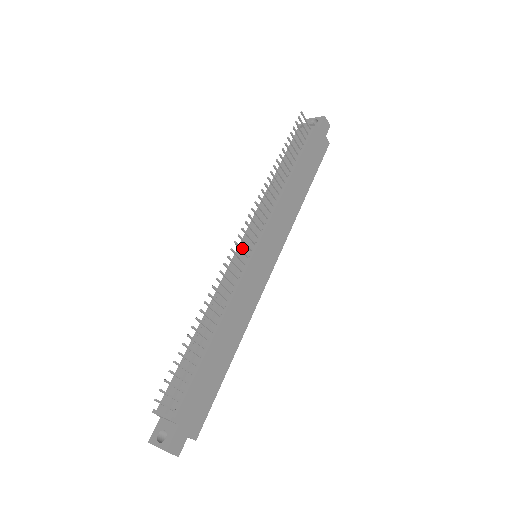
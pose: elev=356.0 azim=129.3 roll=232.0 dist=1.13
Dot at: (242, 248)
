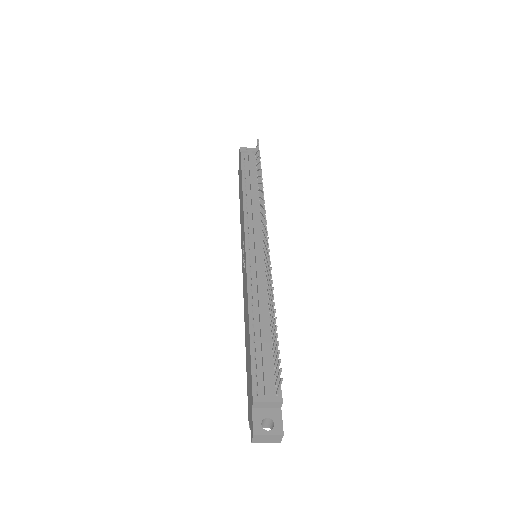
Dot at: (255, 246)
